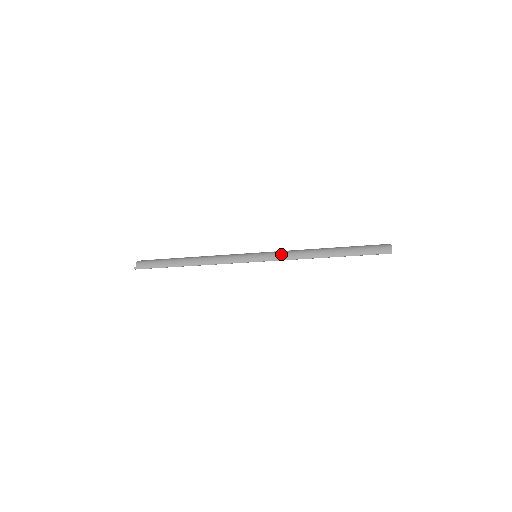
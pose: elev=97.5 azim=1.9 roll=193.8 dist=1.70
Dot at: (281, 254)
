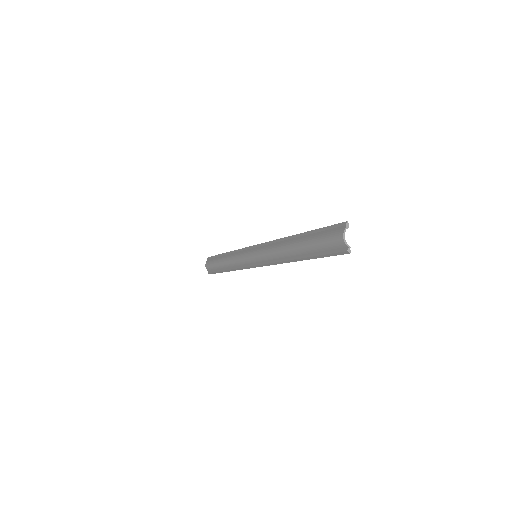
Dot at: (268, 258)
